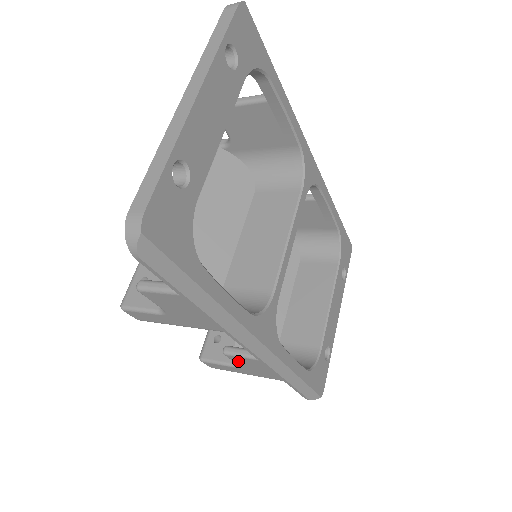
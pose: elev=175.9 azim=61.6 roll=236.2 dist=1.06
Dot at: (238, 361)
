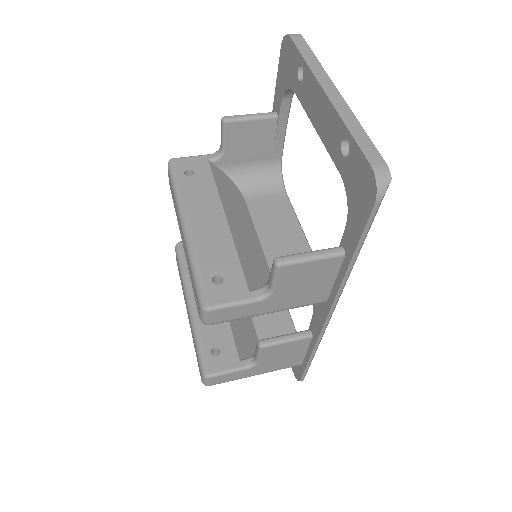
Dot at: (267, 354)
